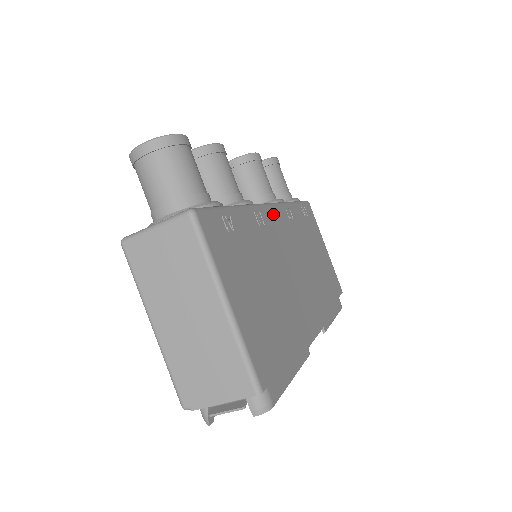
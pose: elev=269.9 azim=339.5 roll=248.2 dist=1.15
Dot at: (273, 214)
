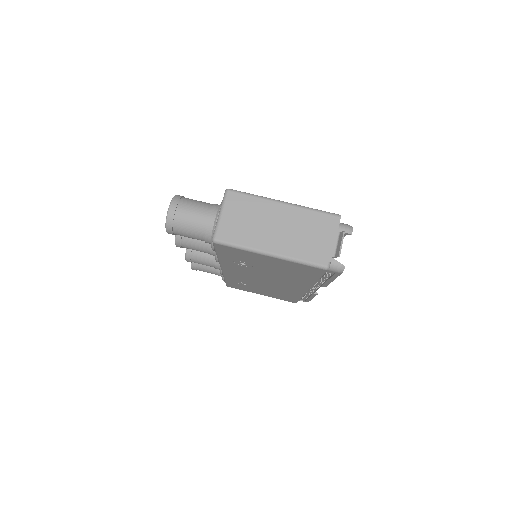
Dot at: occluded
